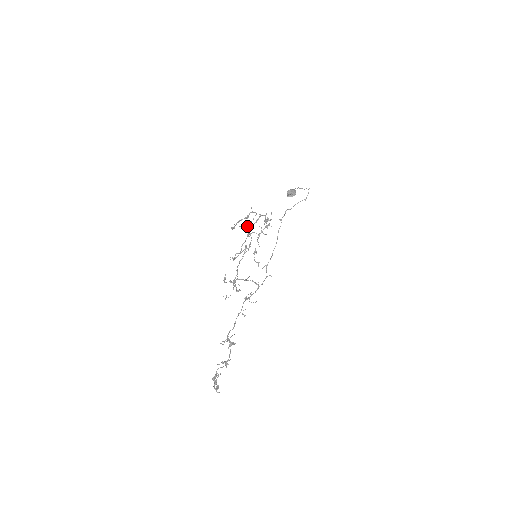
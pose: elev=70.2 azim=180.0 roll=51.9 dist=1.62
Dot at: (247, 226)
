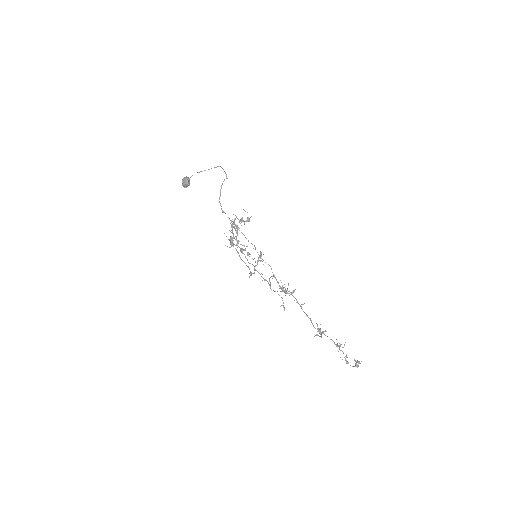
Dot at: (230, 239)
